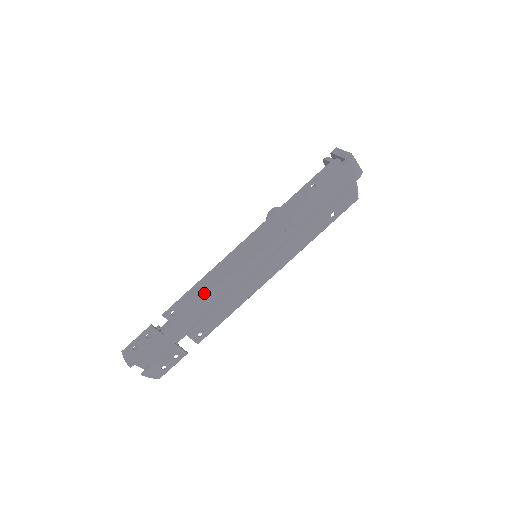
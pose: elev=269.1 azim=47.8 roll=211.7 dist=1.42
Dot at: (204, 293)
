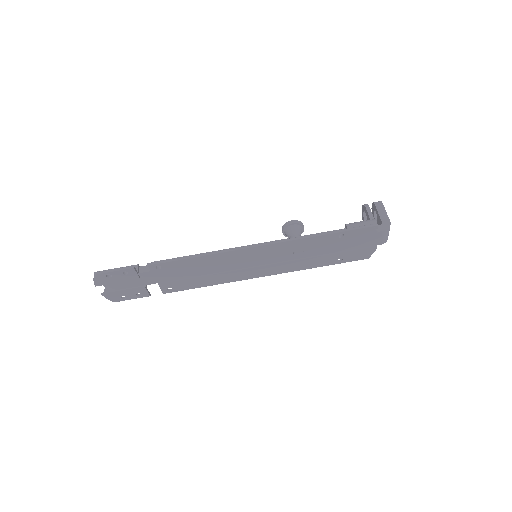
Dot at: (194, 265)
